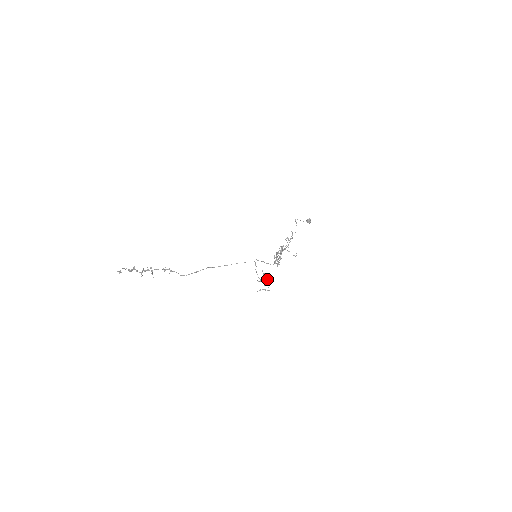
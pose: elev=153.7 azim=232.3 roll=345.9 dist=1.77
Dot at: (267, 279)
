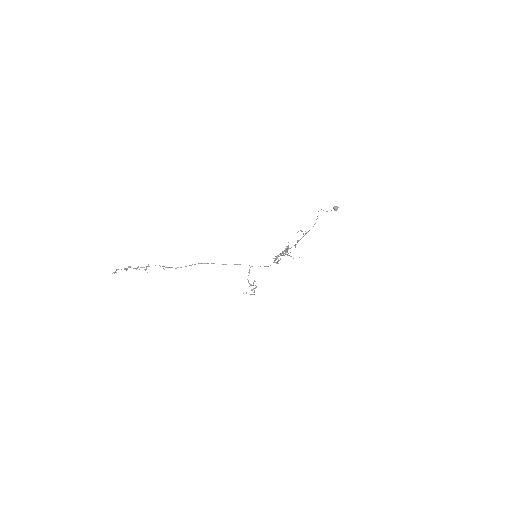
Dot at: (256, 286)
